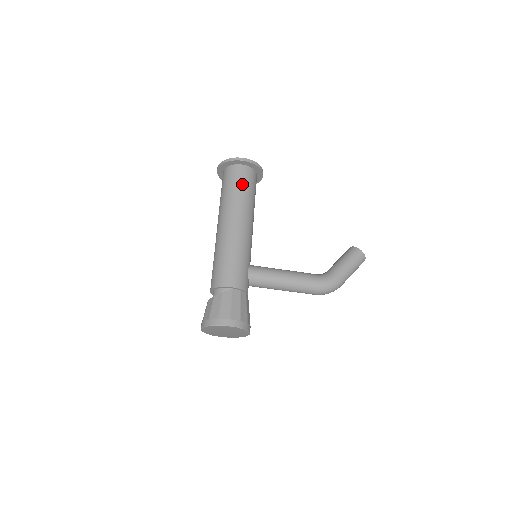
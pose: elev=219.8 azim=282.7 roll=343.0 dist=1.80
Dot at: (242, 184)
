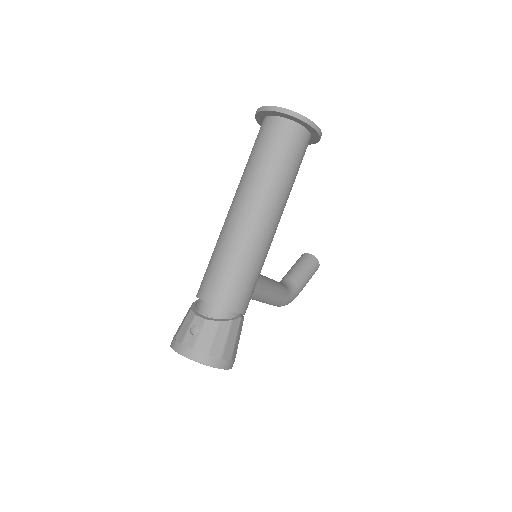
Dot at: (299, 164)
